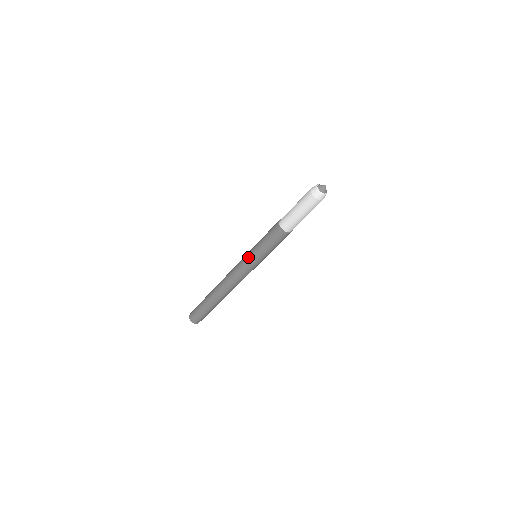
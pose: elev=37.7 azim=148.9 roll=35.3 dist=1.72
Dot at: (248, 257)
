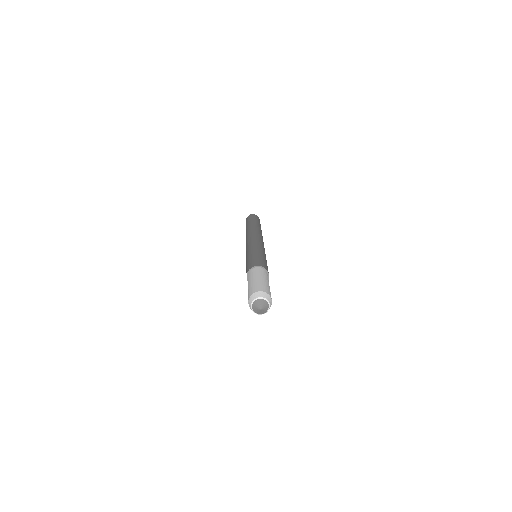
Dot at: occluded
